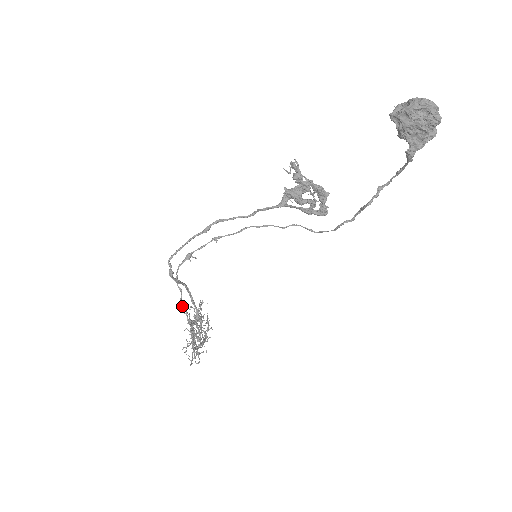
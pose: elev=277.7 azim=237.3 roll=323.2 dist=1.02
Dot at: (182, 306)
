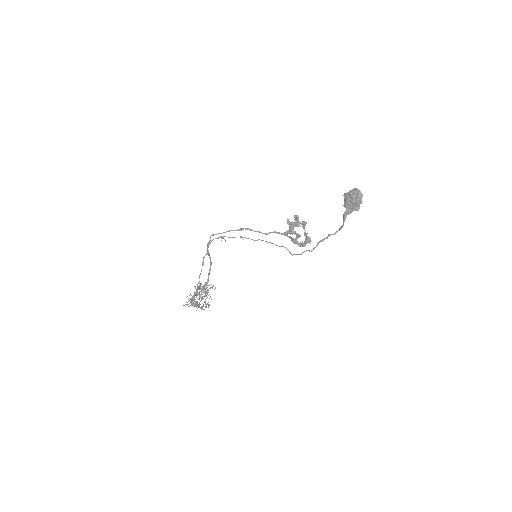
Dot at: (202, 263)
